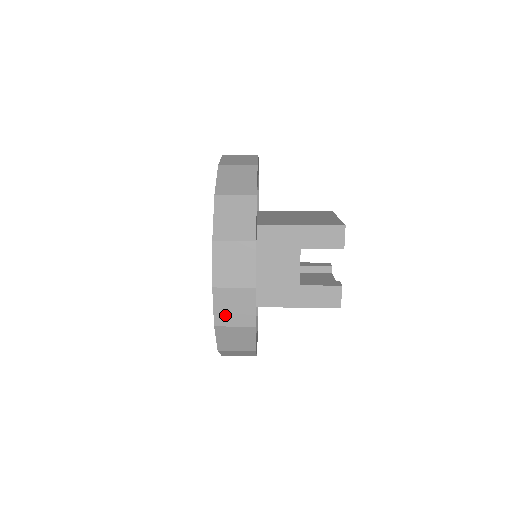
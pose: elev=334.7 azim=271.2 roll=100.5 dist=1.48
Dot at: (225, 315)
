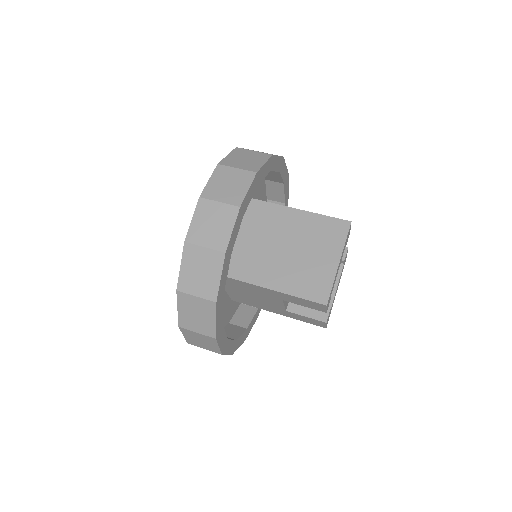
Dot at: occluded
